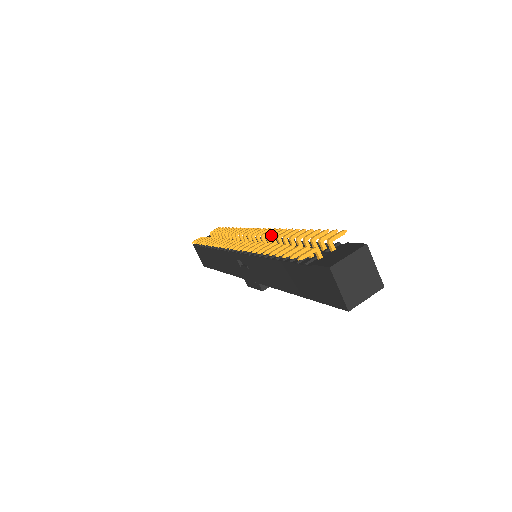
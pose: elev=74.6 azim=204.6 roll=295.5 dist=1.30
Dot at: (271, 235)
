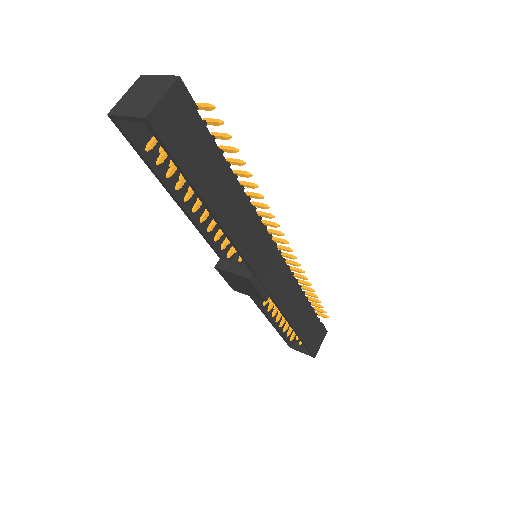
Dot at: (261, 213)
